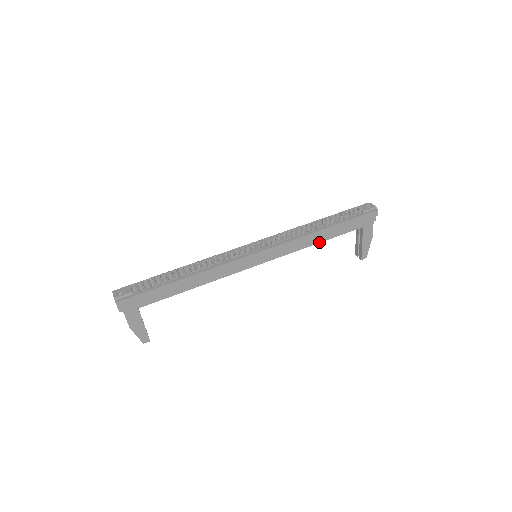
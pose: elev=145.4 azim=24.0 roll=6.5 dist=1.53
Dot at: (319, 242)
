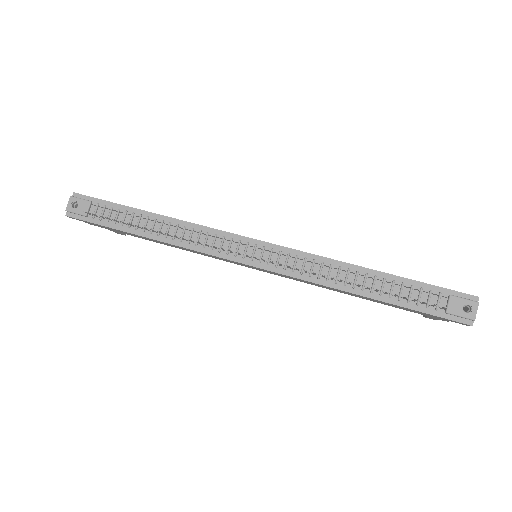
Dot at: (351, 295)
